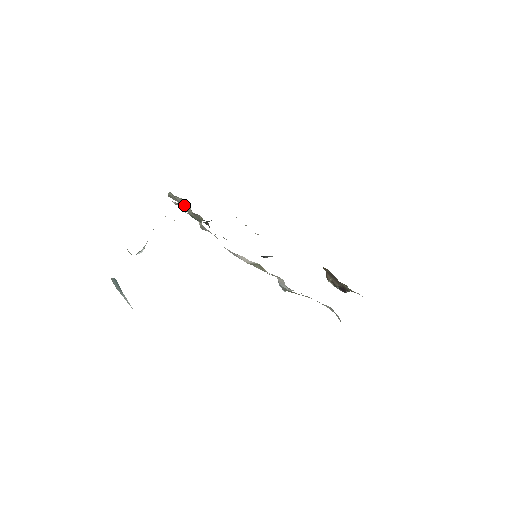
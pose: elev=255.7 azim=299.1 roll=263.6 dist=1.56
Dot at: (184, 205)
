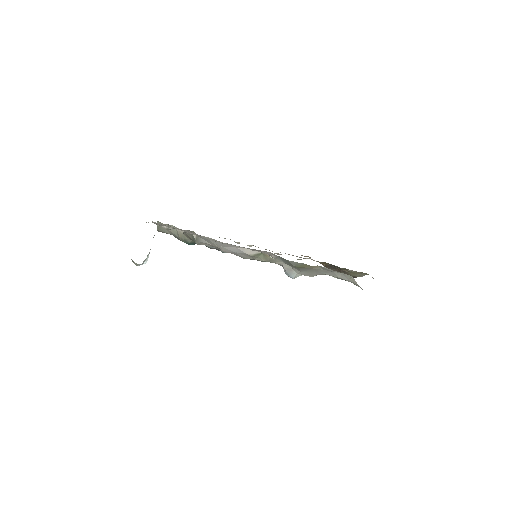
Dot at: (174, 232)
